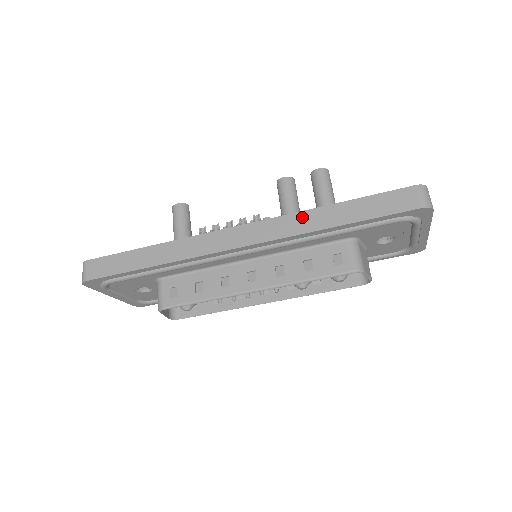
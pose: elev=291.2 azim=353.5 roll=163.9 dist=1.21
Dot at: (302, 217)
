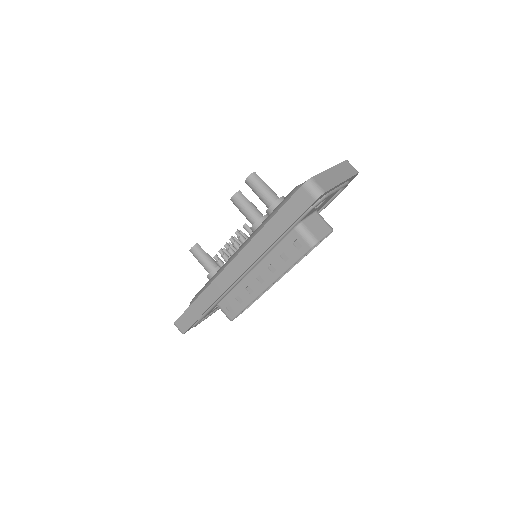
Dot at: (255, 243)
